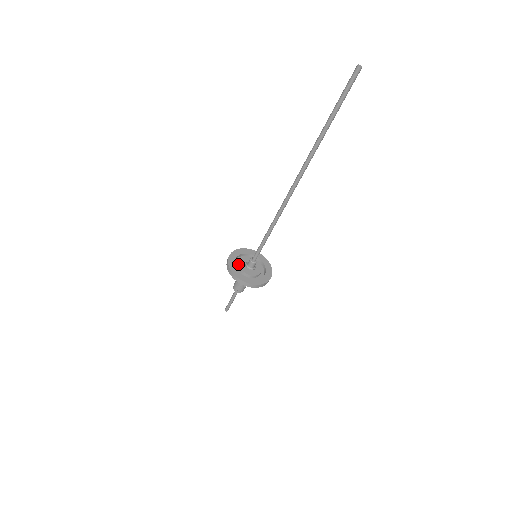
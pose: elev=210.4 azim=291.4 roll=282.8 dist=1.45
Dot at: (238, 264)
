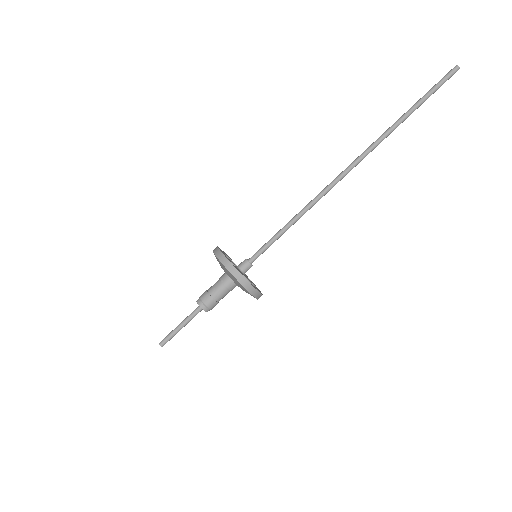
Dot at: occluded
